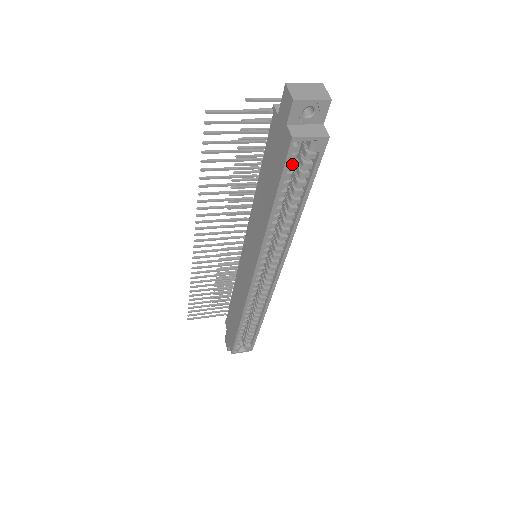
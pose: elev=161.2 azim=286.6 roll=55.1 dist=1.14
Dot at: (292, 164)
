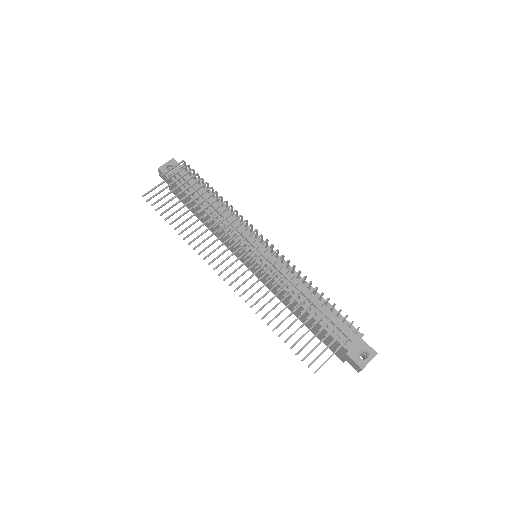
Dot at: occluded
